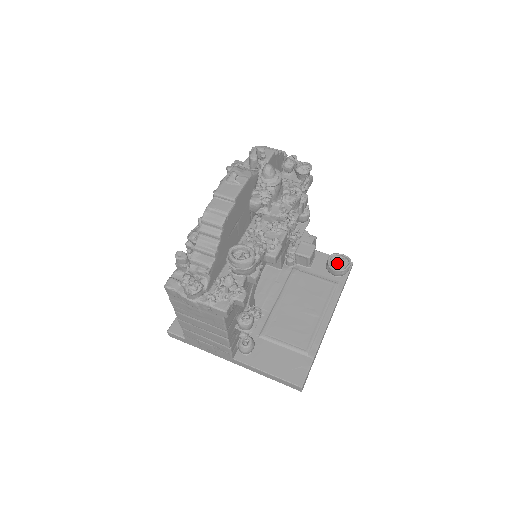
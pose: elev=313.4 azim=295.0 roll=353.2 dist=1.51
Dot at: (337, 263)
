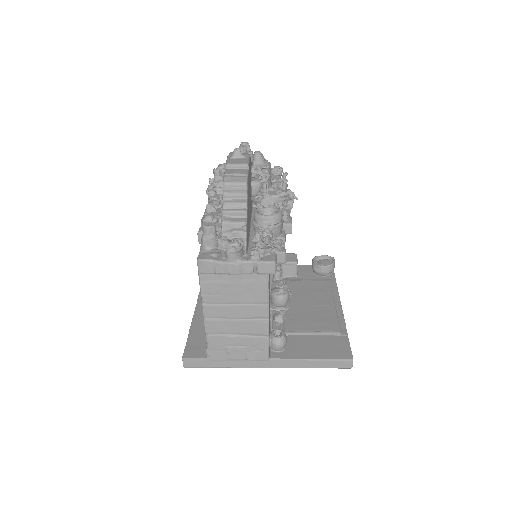
Dot at: (322, 263)
